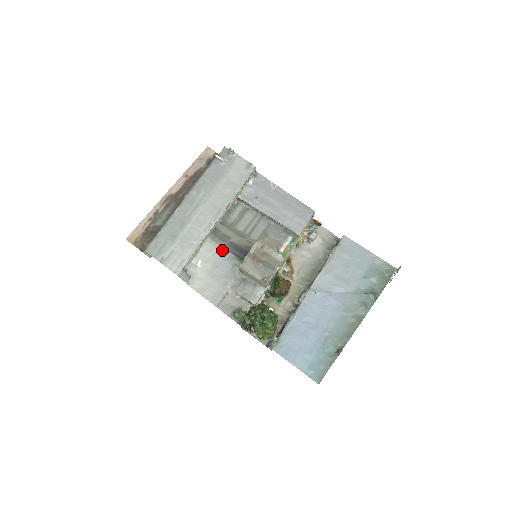
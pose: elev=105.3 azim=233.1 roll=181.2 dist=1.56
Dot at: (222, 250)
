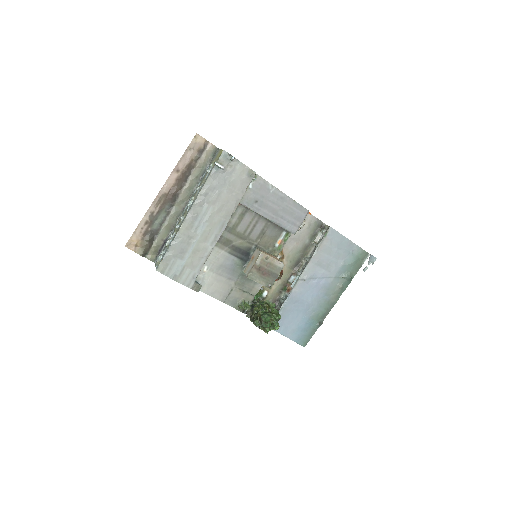
Dot at: (226, 255)
